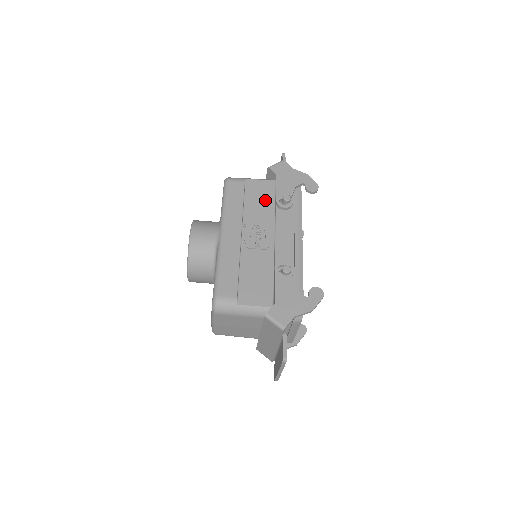
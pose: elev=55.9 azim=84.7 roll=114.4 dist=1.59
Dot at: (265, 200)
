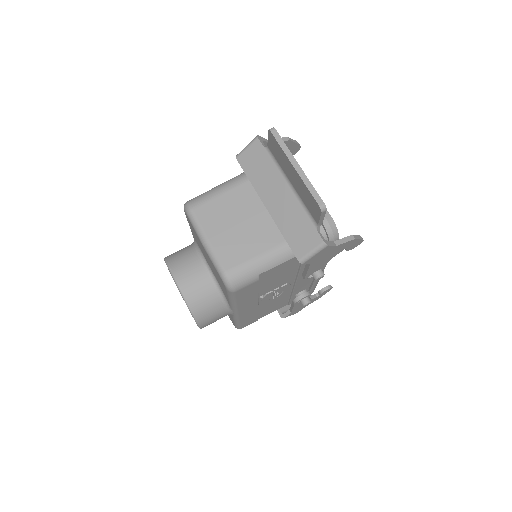
Dot at: occluded
